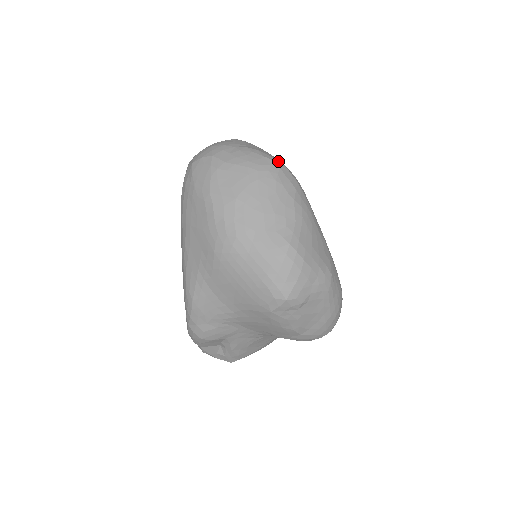
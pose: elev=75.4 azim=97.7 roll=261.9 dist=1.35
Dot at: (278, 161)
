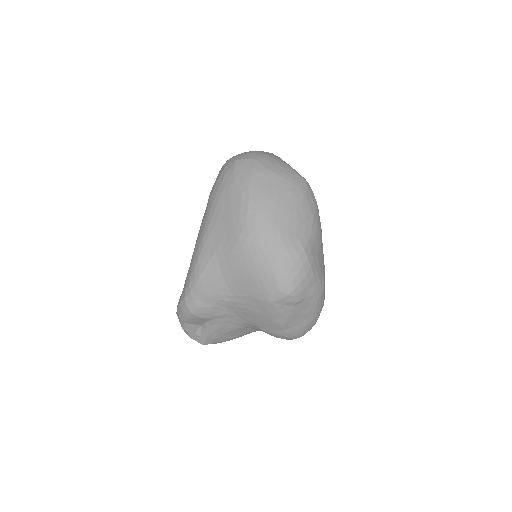
Dot at: (307, 182)
